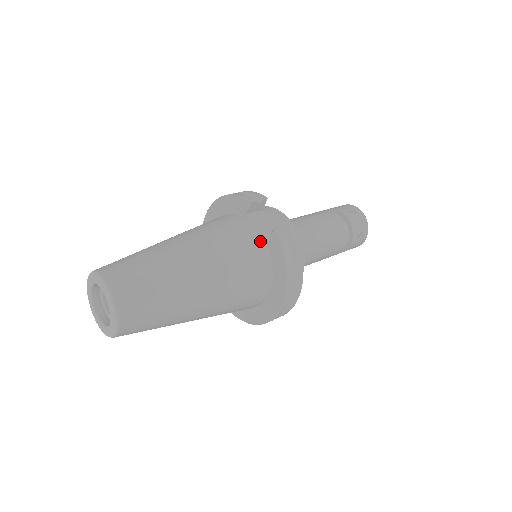
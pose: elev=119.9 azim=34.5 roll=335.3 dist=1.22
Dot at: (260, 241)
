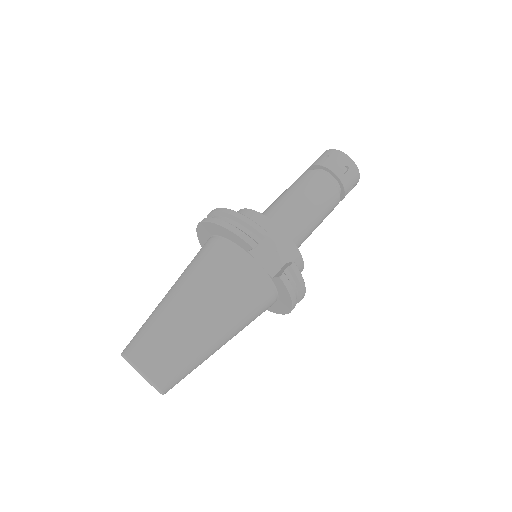
Dot at: (266, 279)
